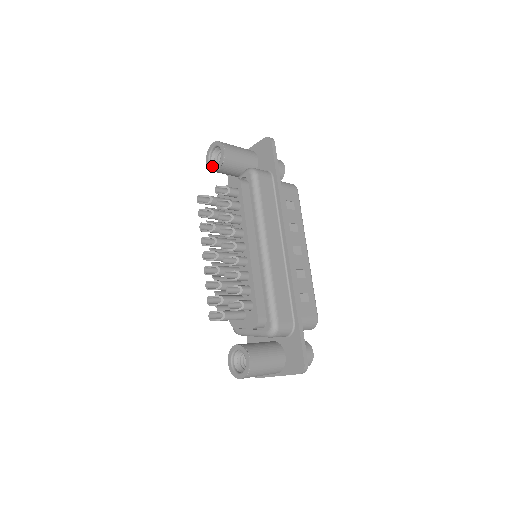
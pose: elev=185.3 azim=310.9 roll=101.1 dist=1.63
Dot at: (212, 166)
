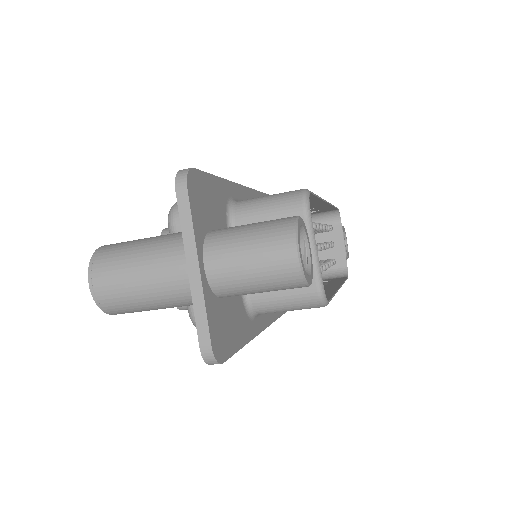
Dot at: occluded
